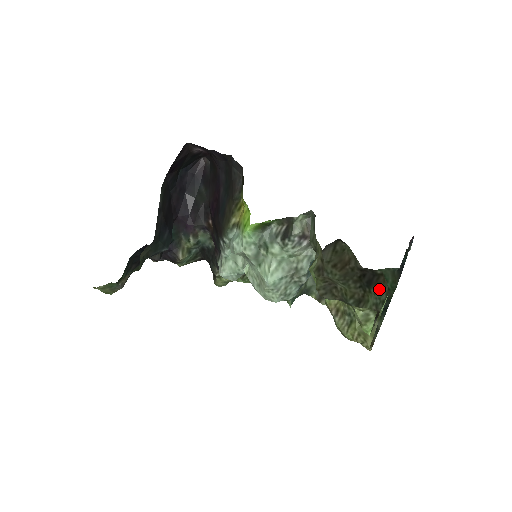
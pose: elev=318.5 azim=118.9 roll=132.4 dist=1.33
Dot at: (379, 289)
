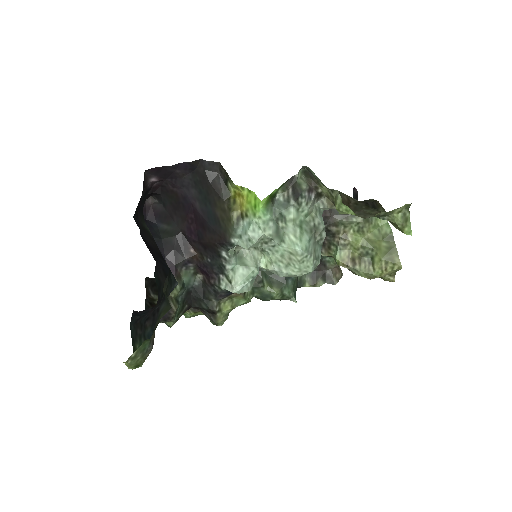
Dot at: (382, 210)
